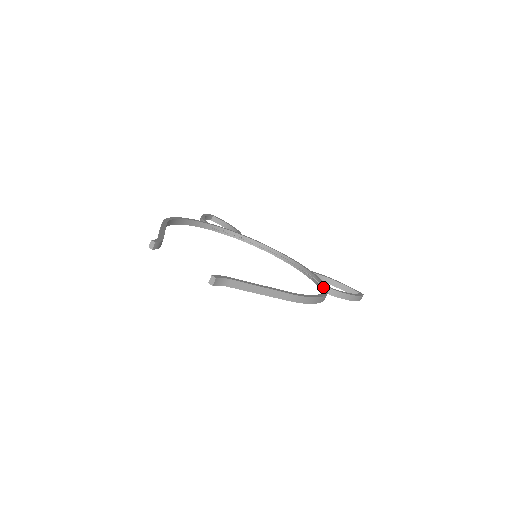
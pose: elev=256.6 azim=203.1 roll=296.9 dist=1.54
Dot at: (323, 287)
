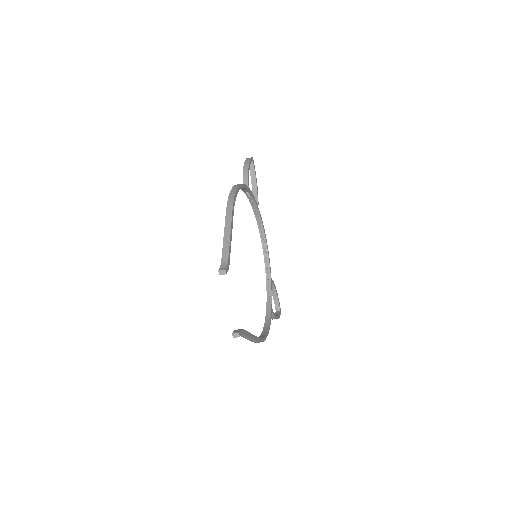
Dot at: (271, 312)
